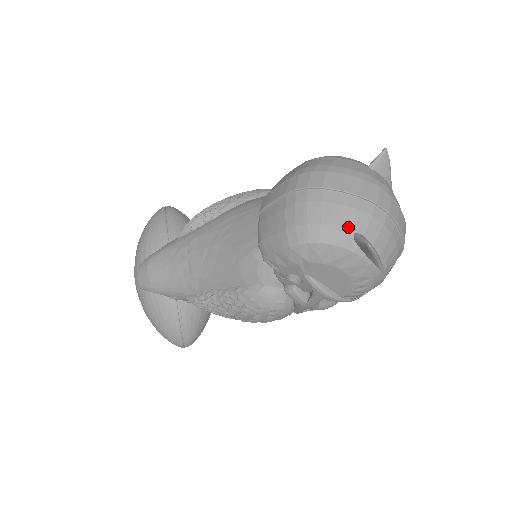
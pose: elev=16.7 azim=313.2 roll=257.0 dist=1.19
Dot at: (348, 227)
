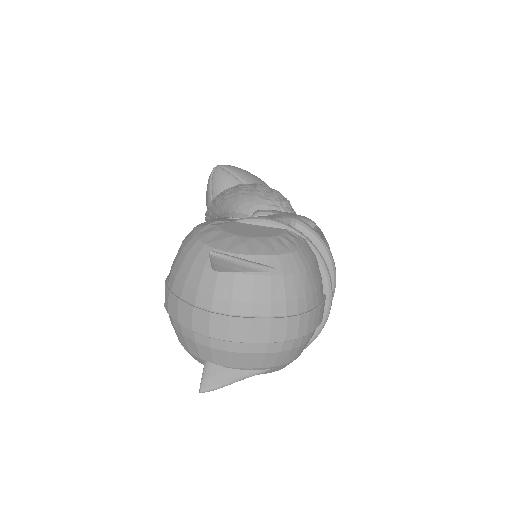
Dot at: (197, 356)
